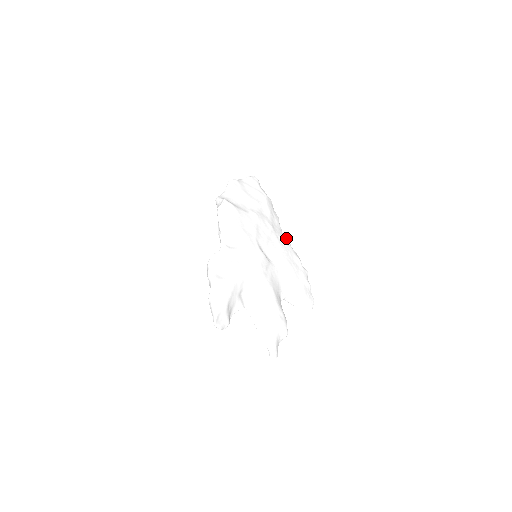
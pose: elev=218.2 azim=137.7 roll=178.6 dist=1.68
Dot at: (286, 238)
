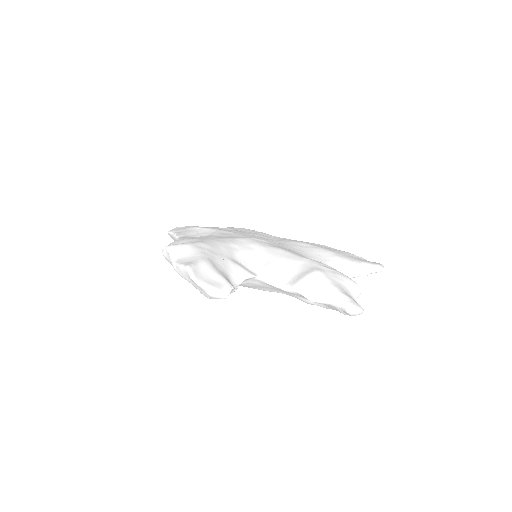
Dot at: occluded
